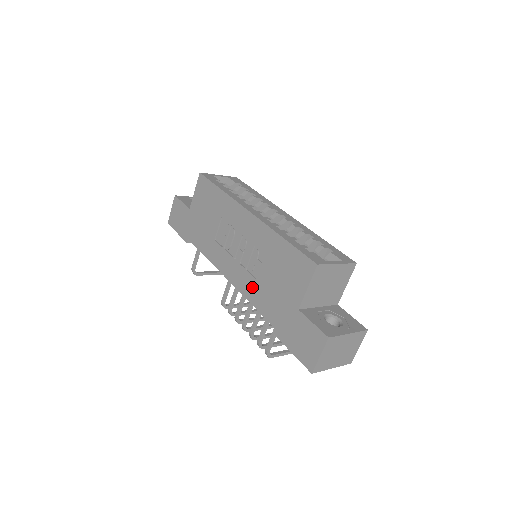
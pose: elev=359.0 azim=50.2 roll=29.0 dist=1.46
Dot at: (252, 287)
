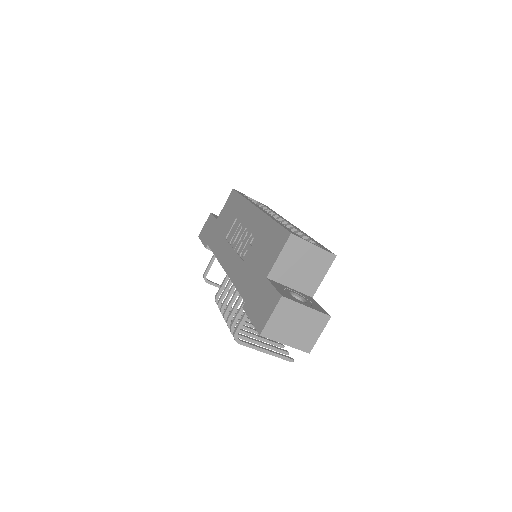
Dot at: (239, 269)
